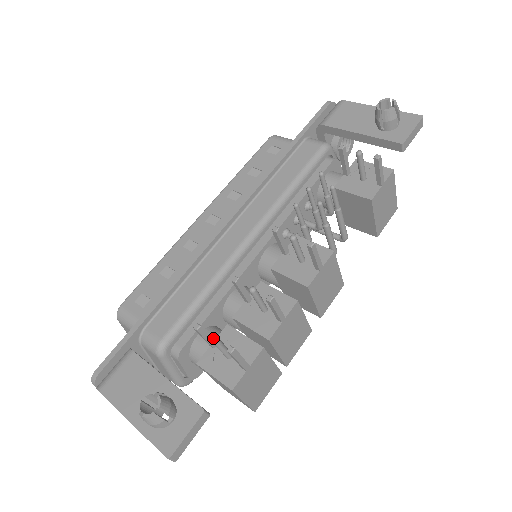
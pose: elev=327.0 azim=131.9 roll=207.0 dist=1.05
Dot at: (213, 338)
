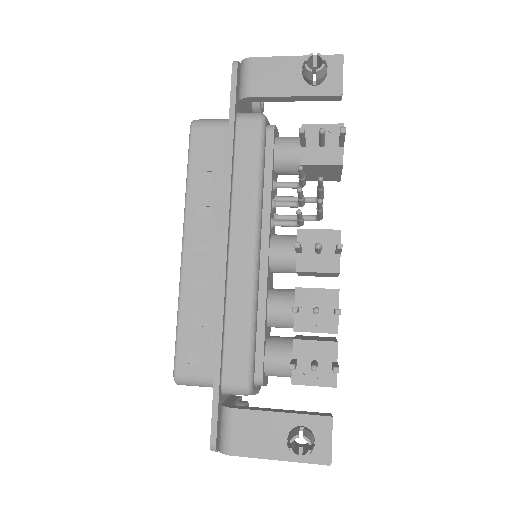
Dot at: (314, 369)
